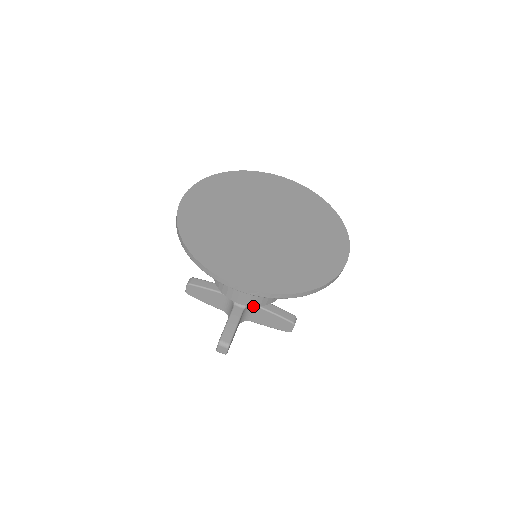
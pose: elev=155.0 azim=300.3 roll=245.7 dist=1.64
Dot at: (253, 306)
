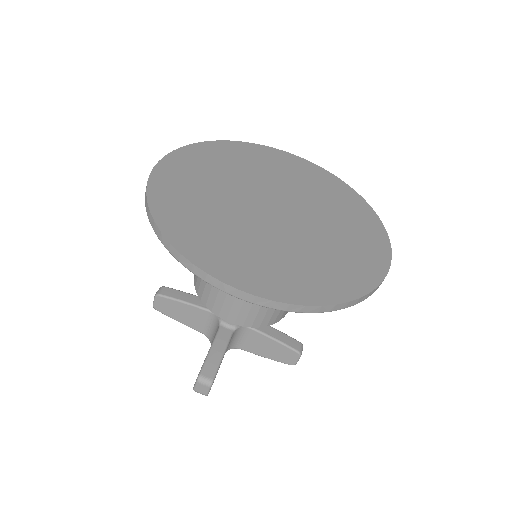
Dot at: (249, 326)
